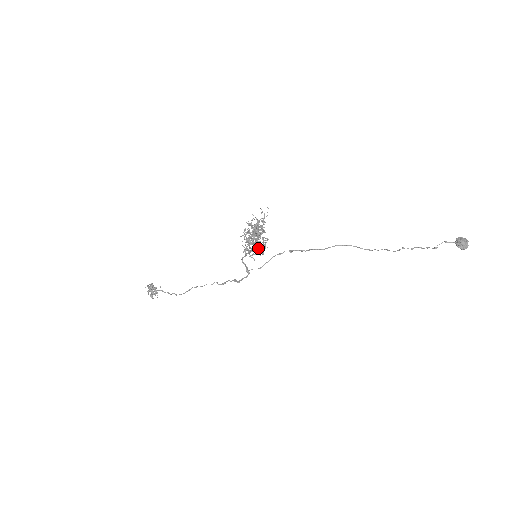
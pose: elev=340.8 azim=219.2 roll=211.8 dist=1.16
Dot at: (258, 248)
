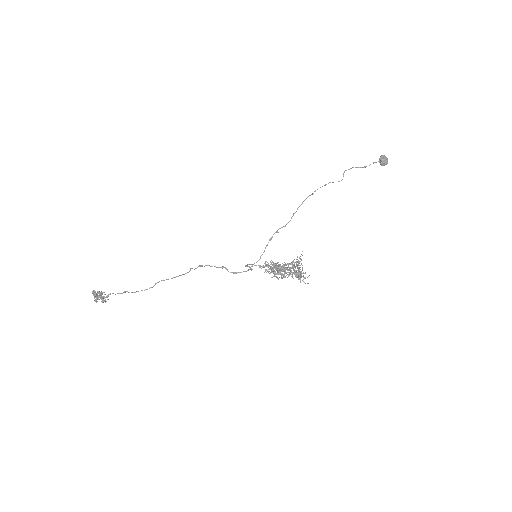
Dot at: (279, 267)
